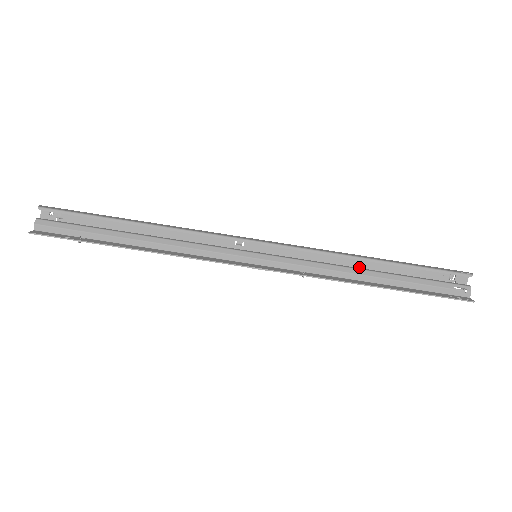
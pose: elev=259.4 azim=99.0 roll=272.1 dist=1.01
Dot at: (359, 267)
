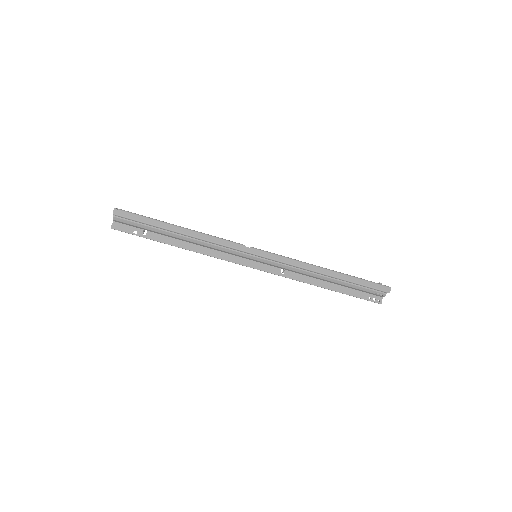
Dot at: occluded
